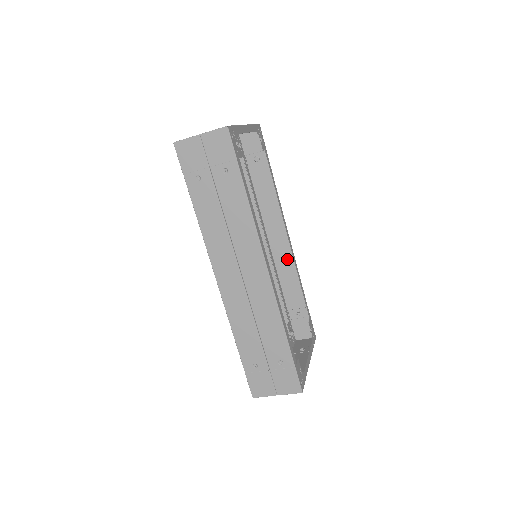
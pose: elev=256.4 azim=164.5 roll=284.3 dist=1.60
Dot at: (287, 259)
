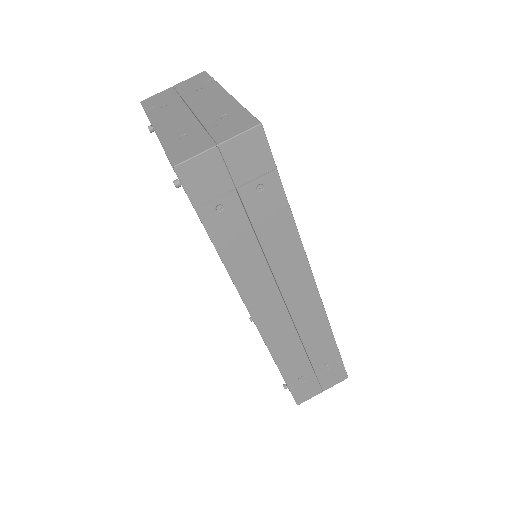
Dot at: occluded
